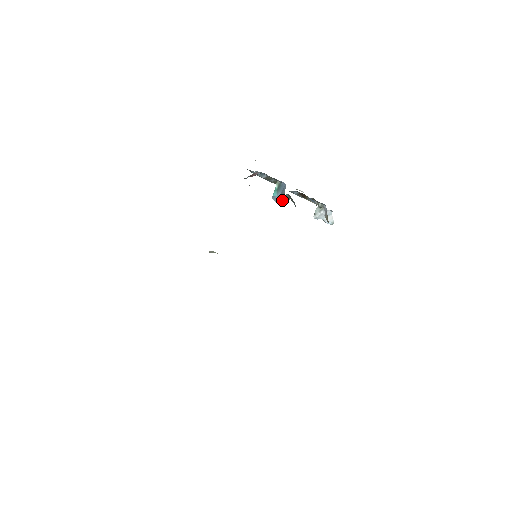
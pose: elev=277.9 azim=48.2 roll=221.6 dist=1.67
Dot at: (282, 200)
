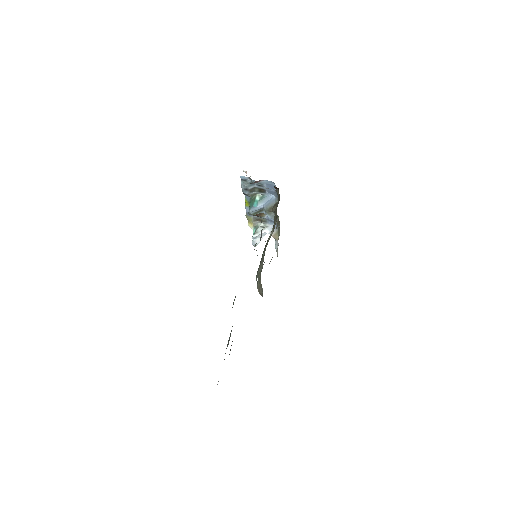
Dot at: (255, 212)
